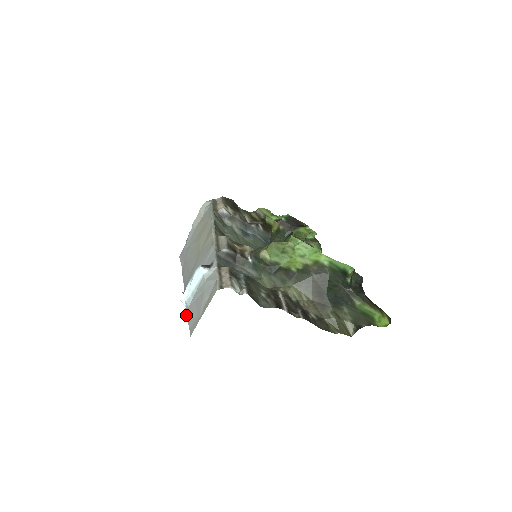
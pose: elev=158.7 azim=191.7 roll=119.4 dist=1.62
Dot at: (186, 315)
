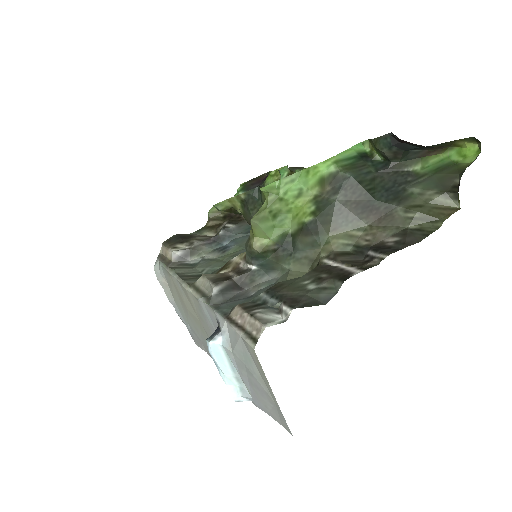
Dot at: occluded
